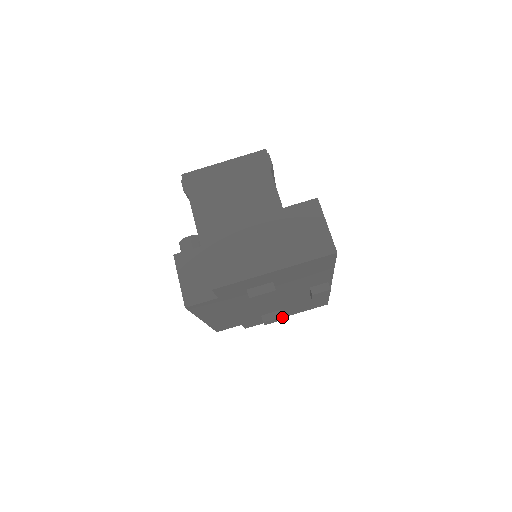
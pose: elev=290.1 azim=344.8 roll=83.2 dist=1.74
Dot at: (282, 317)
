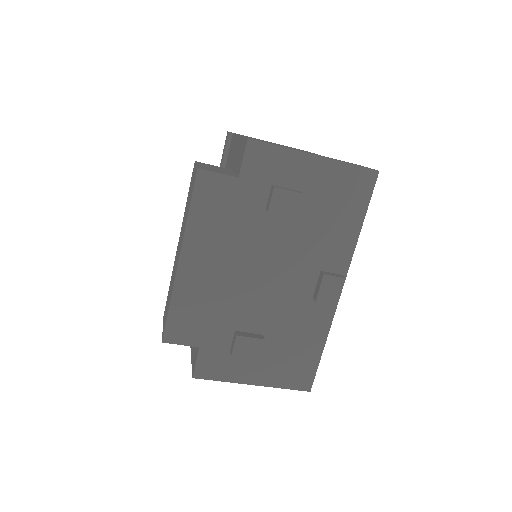
Dot at: (261, 343)
